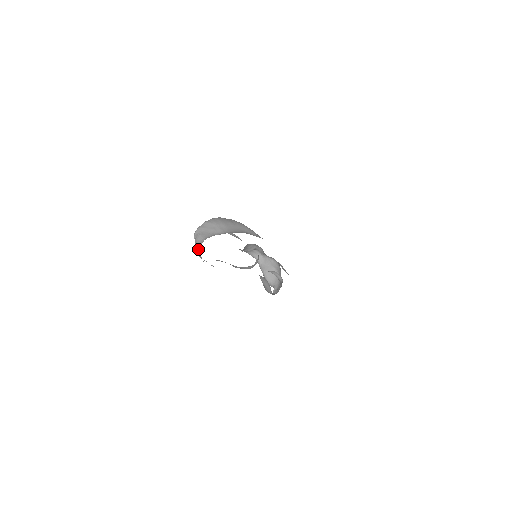
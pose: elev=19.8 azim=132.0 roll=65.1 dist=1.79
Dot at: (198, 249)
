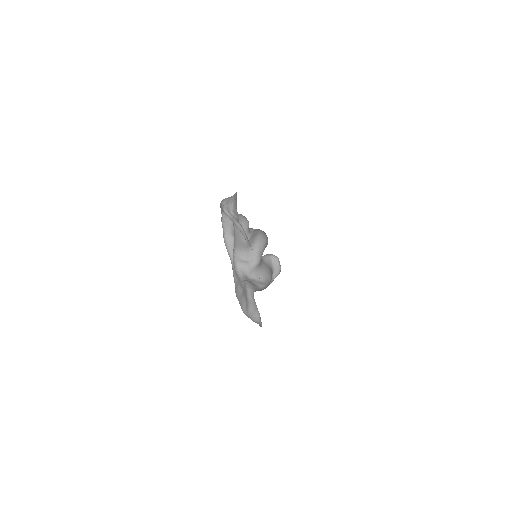
Dot at: (229, 197)
